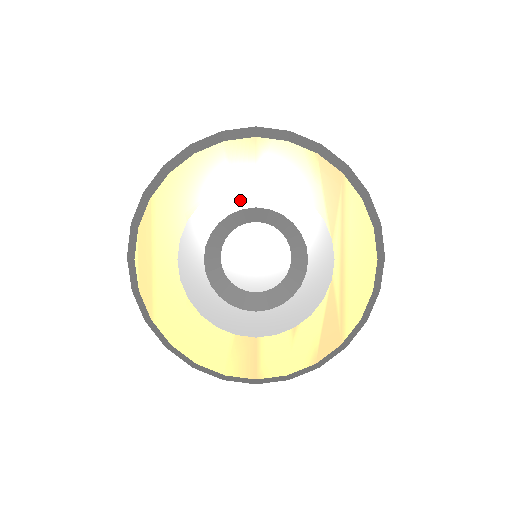
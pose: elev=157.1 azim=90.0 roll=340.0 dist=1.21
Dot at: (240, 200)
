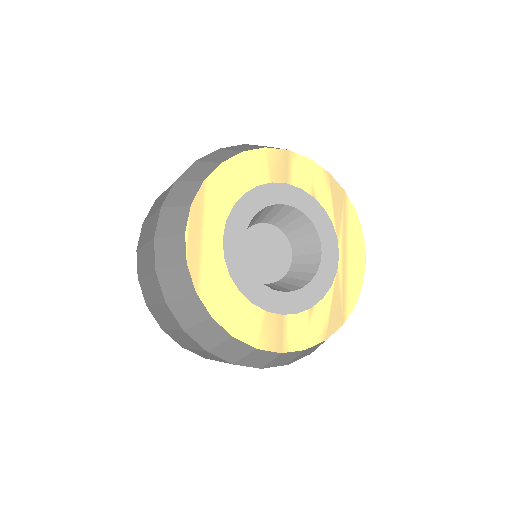
Dot at: (275, 196)
